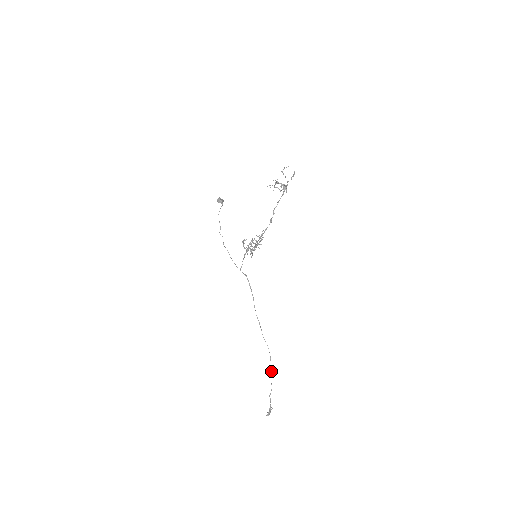
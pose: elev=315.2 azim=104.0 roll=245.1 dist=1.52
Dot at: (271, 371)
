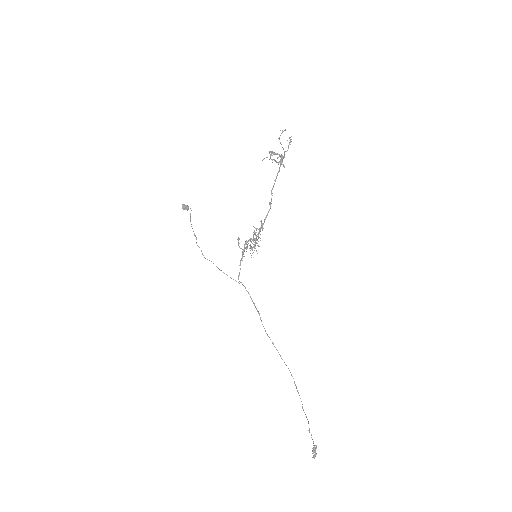
Dot at: occluded
